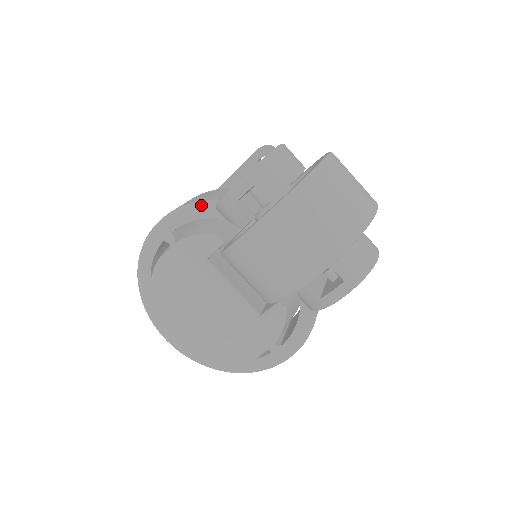
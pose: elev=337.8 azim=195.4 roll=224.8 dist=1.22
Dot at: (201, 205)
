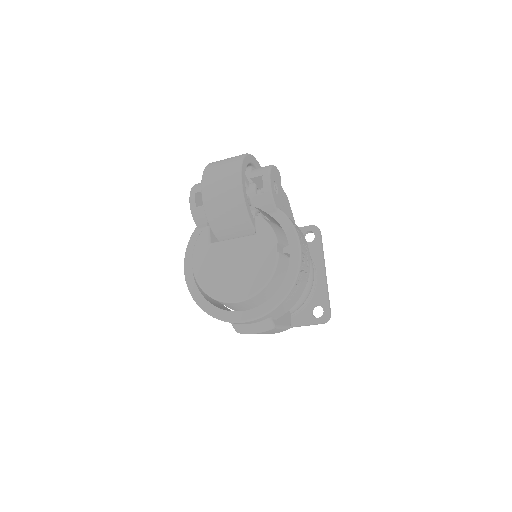
Dot at: (192, 236)
